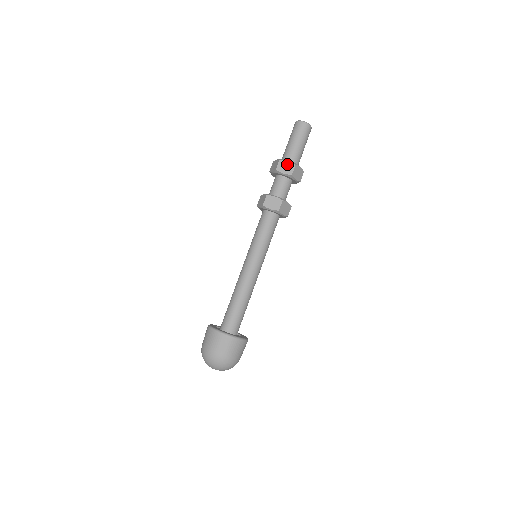
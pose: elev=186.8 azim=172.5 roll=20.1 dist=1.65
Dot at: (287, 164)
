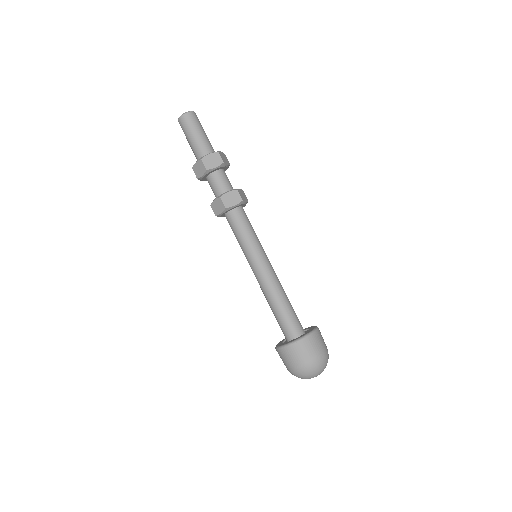
Dot at: (197, 166)
